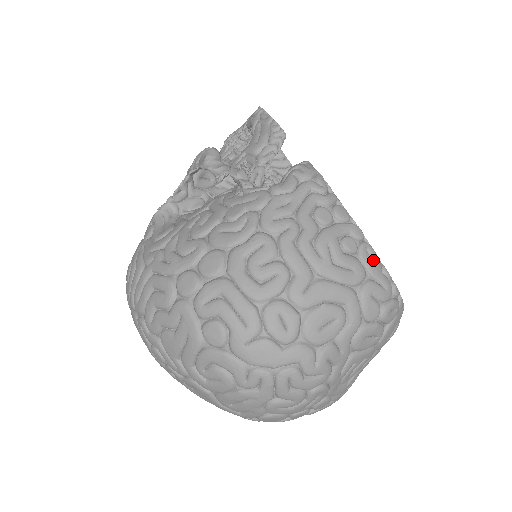
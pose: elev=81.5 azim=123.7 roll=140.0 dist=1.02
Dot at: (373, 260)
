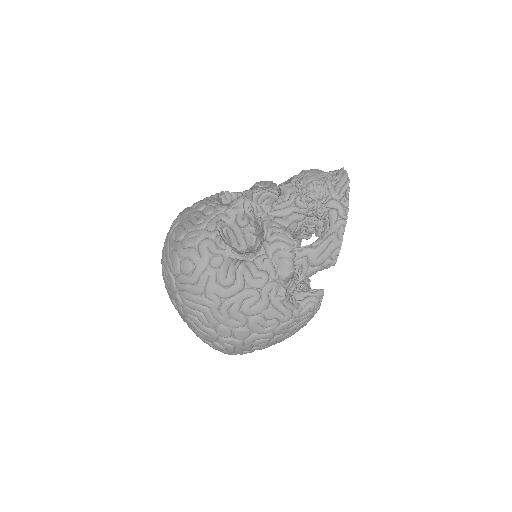
Dot at: occluded
